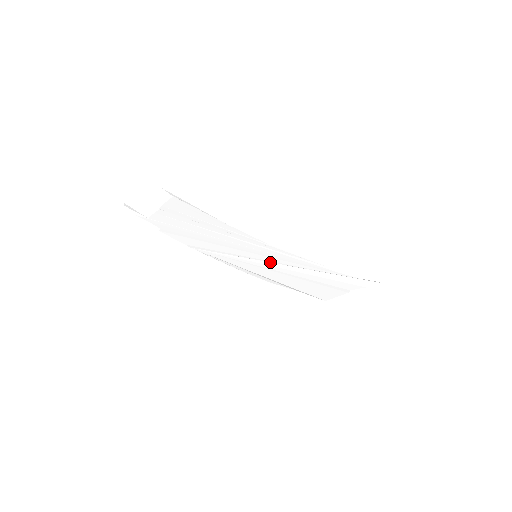
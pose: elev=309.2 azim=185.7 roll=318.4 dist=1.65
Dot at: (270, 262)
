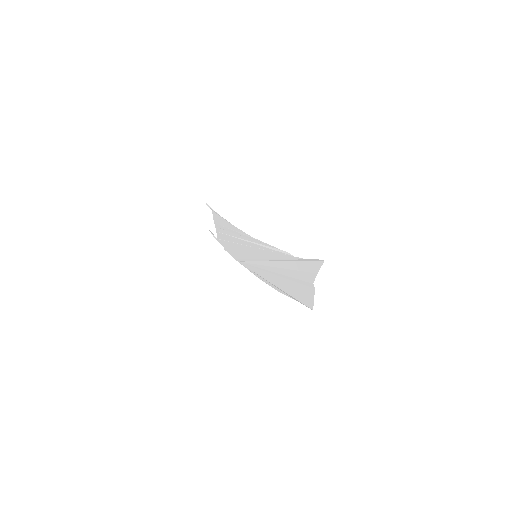
Dot at: (264, 261)
